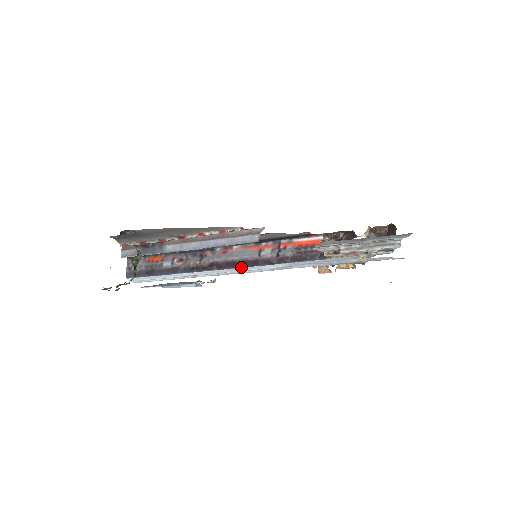
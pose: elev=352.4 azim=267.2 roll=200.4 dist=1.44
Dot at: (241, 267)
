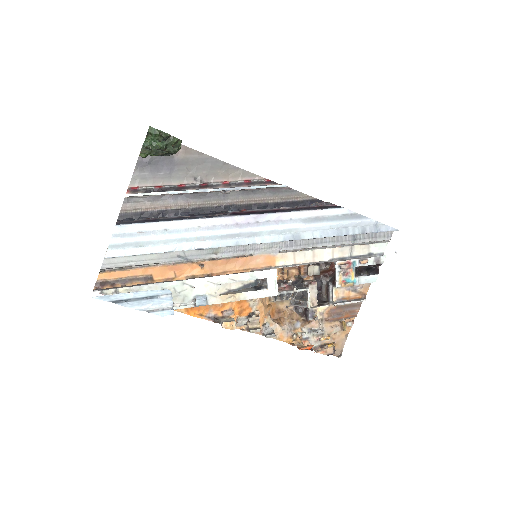
Dot at: (261, 213)
